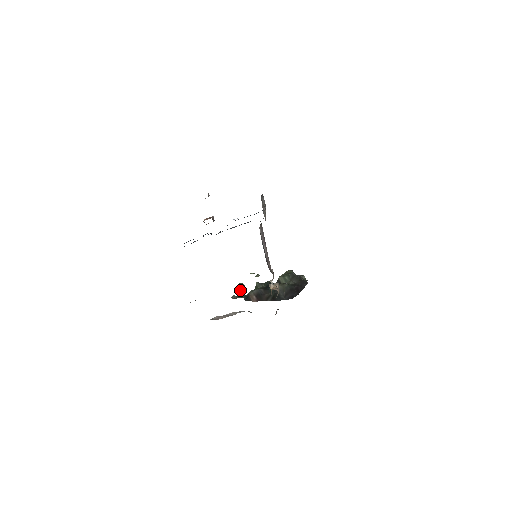
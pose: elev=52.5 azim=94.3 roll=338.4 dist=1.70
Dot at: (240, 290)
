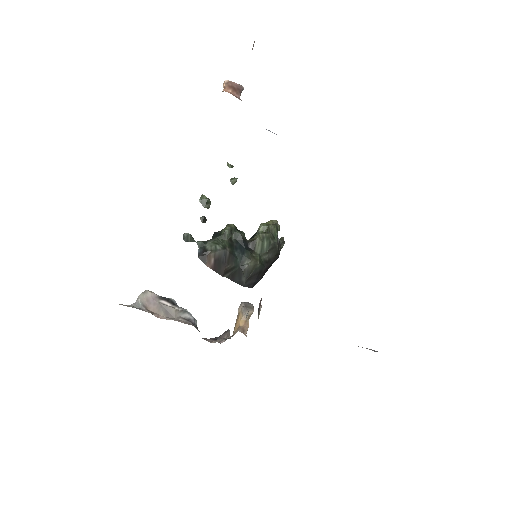
Dot at: (201, 217)
